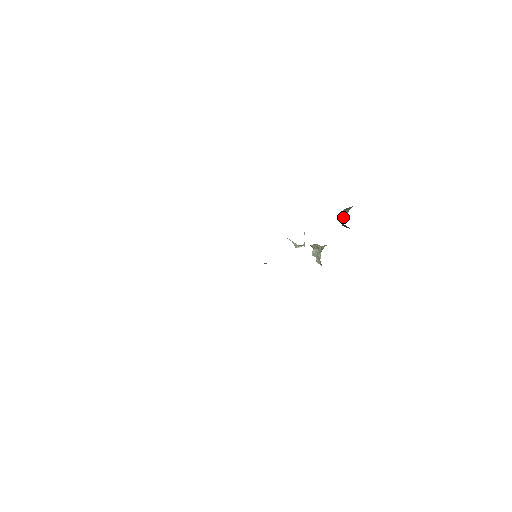
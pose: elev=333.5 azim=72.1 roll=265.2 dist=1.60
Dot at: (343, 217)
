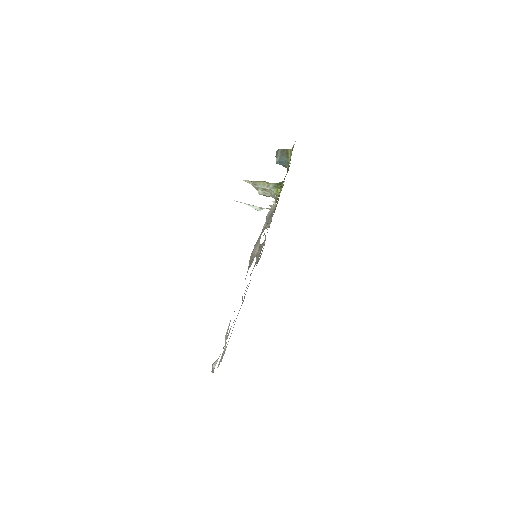
Dot at: (282, 163)
